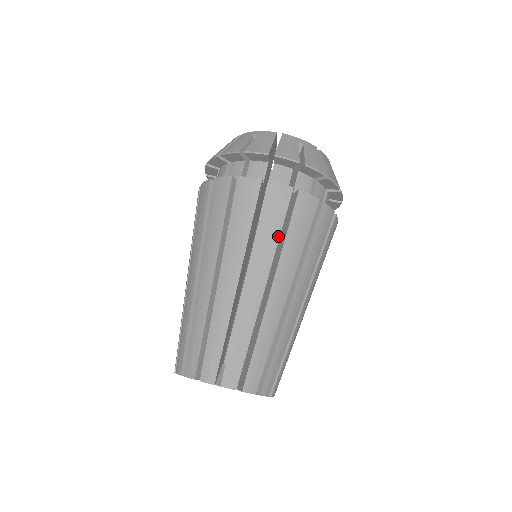
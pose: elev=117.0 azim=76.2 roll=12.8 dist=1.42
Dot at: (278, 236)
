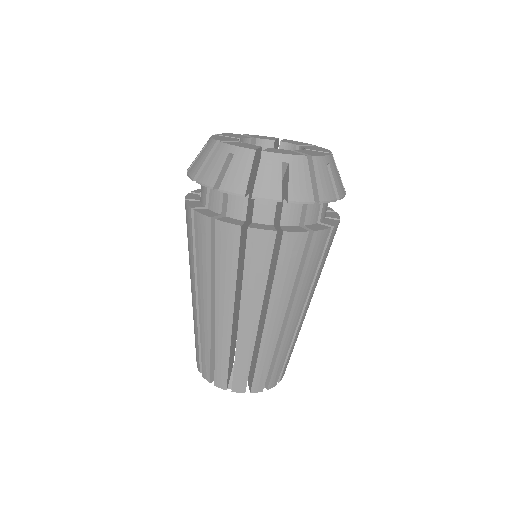
Dot at: (266, 279)
